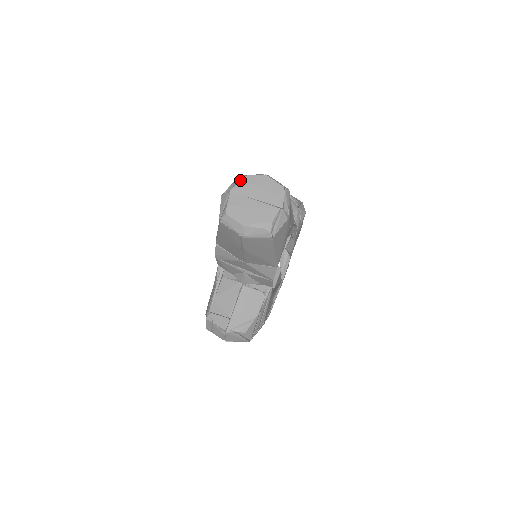
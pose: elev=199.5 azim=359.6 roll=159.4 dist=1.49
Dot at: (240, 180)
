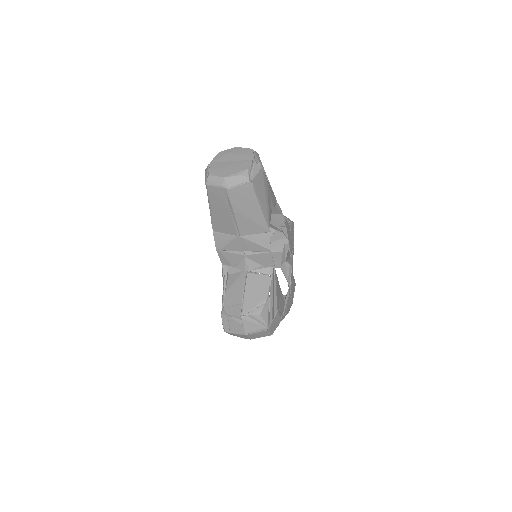
Dot at: (217, 155)
